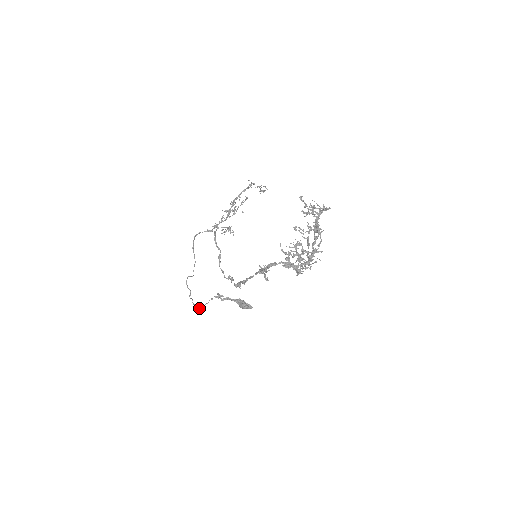
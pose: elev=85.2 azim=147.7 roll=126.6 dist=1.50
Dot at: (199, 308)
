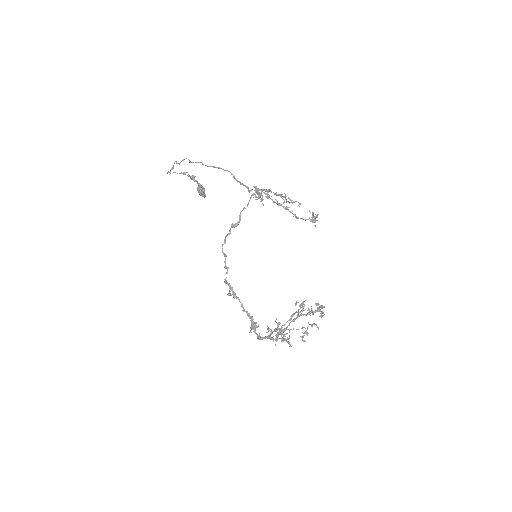
Dot at: occluded
